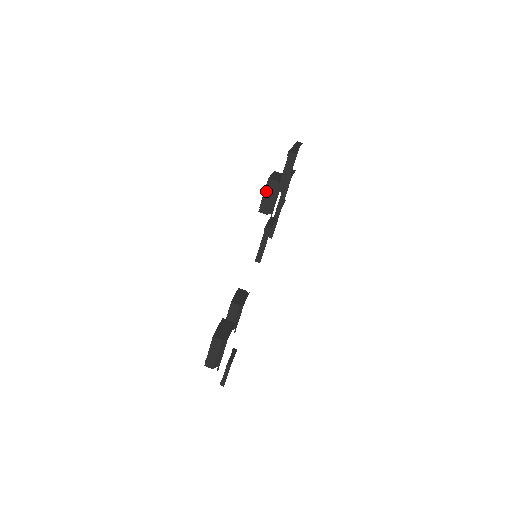
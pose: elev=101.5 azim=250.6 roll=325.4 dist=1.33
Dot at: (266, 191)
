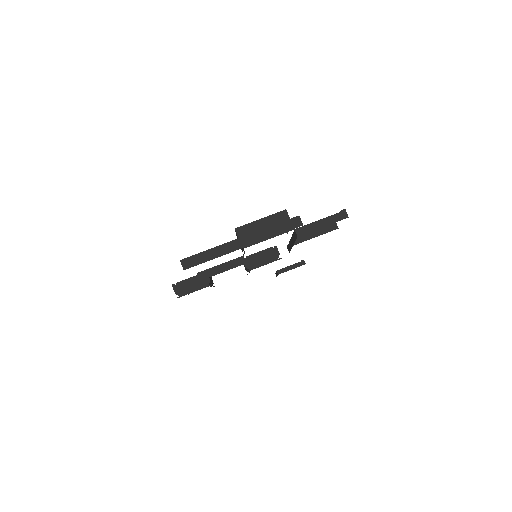
Dot at: occluded
